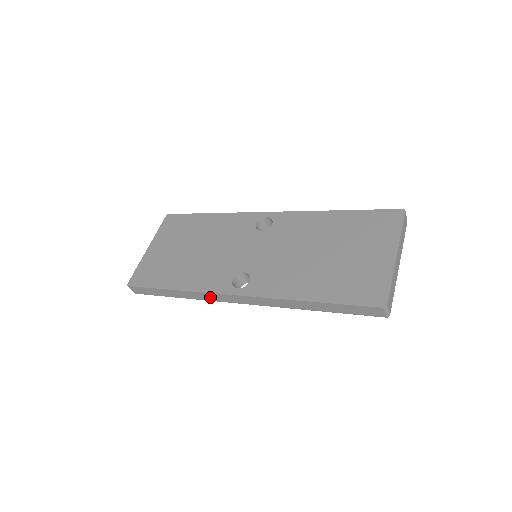
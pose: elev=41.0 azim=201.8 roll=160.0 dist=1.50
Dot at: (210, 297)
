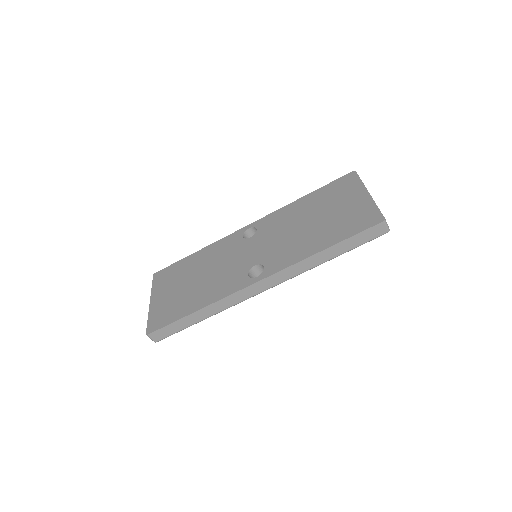
Dot at: (234, 299)
